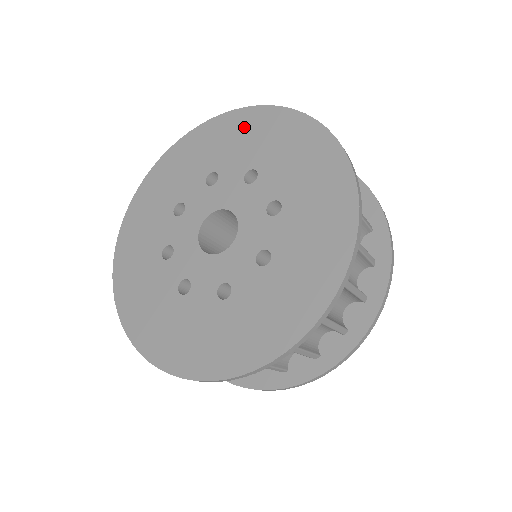
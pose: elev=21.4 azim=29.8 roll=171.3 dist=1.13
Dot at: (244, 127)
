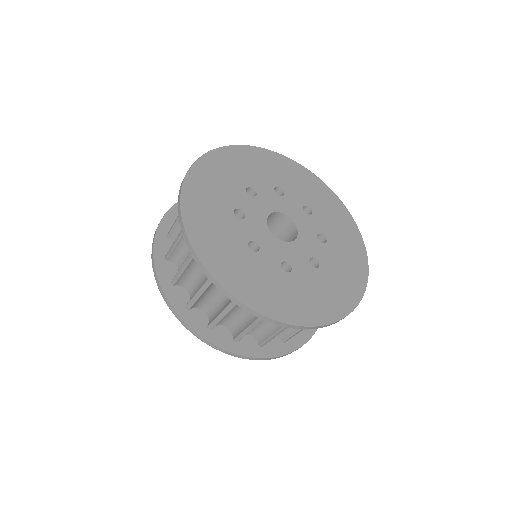
Dot at: (251, 158)
